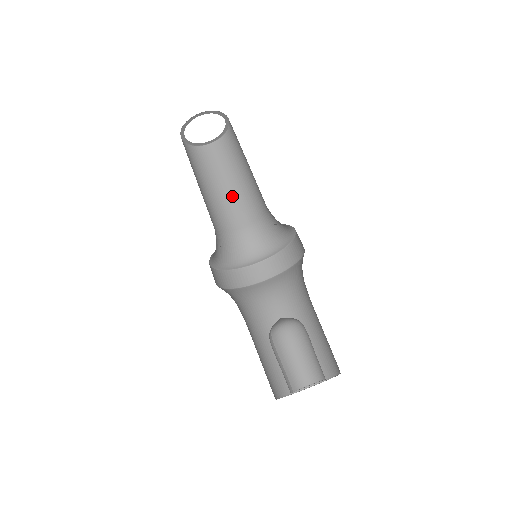
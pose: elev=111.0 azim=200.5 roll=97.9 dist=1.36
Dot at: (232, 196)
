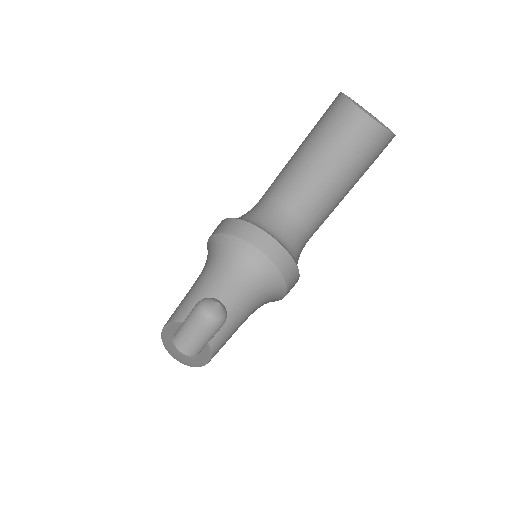
Dot at: (297, 168)
